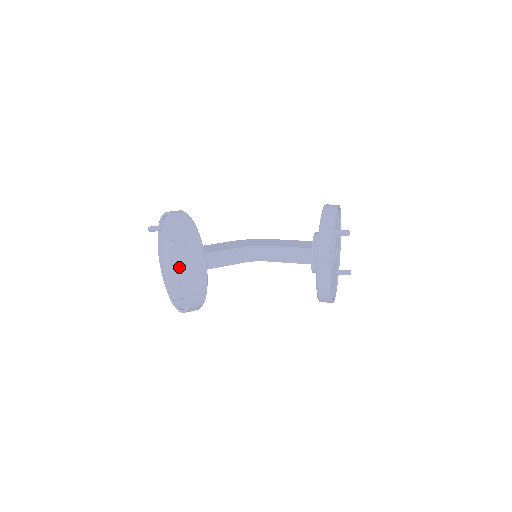
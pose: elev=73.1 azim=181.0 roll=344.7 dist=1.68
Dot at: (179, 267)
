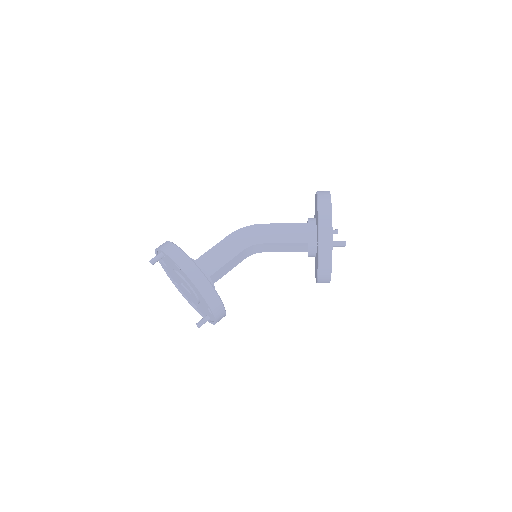
Dot at: (193, 297)
